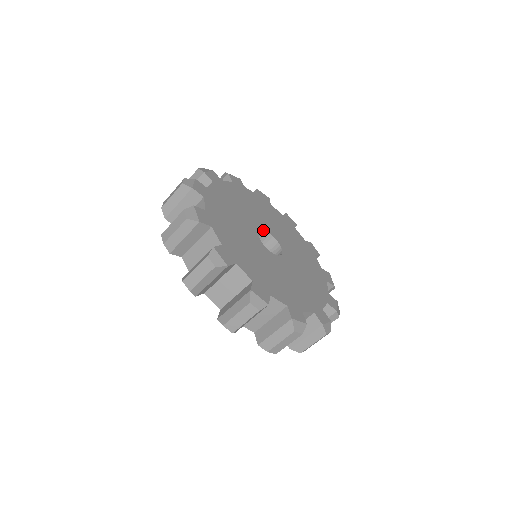
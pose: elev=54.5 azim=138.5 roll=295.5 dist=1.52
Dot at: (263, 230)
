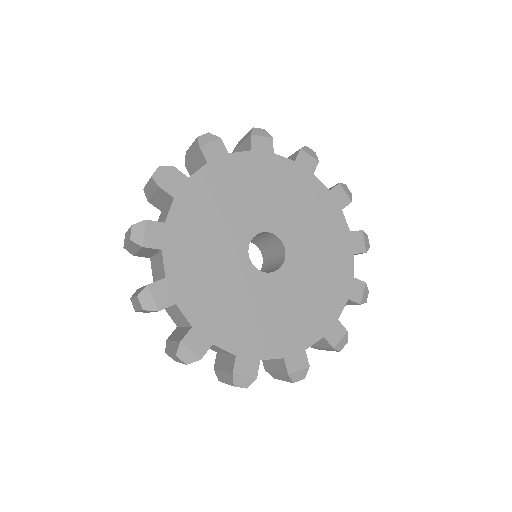
Dot at: (256, 234)
